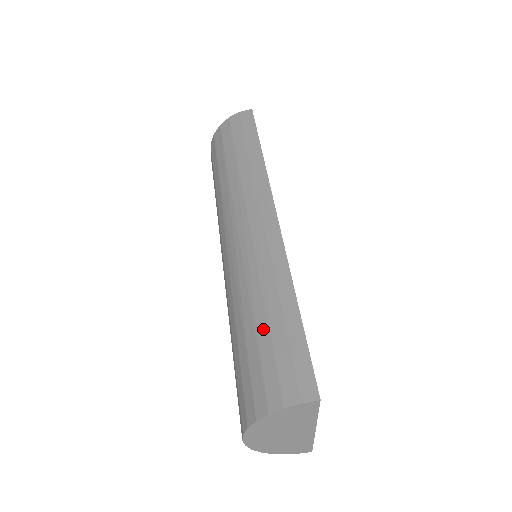
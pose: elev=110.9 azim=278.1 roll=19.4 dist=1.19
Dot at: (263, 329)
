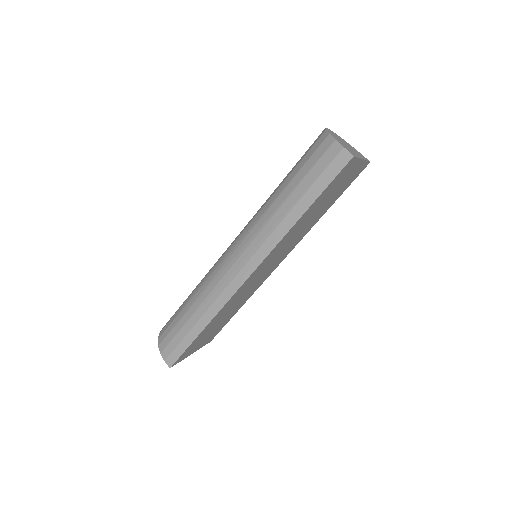
Dot at: (185, 319)
